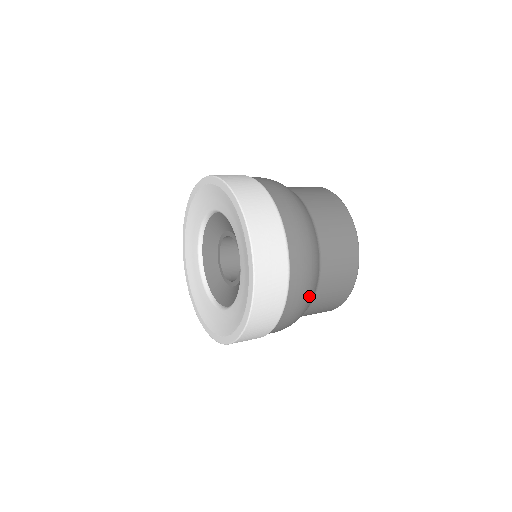
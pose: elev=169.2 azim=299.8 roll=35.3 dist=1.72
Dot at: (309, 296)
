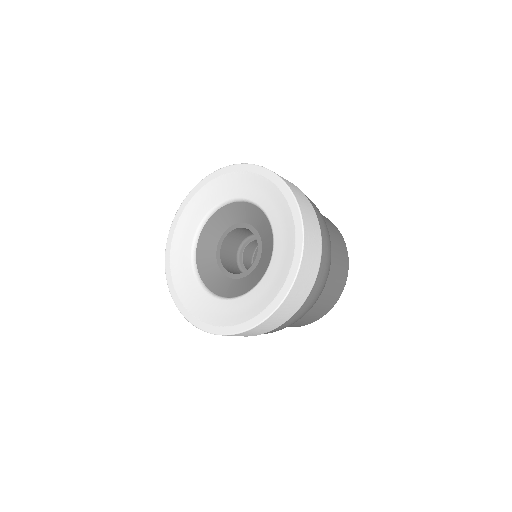
Dot at: occluded
